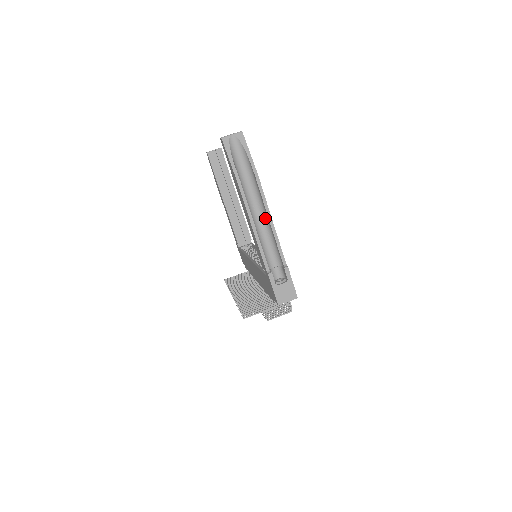
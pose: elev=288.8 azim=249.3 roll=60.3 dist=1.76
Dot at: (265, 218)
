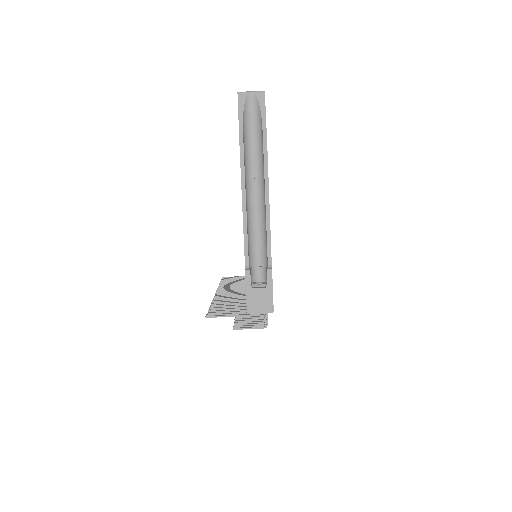
Dot at: (263, 203)
